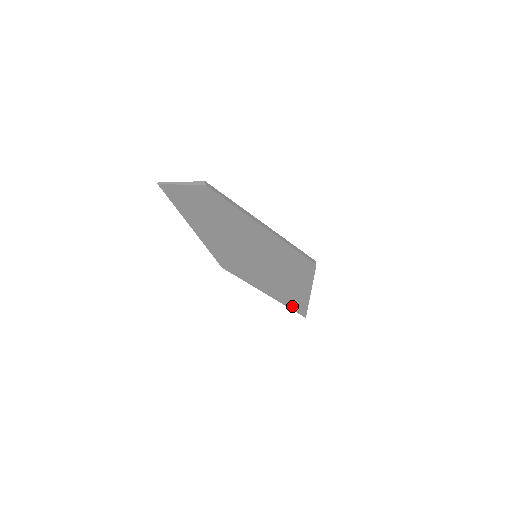
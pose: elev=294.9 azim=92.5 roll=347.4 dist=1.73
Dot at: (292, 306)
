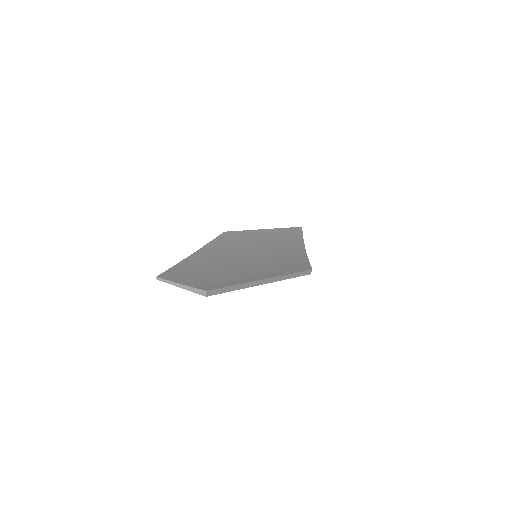
Dot at: occluded
